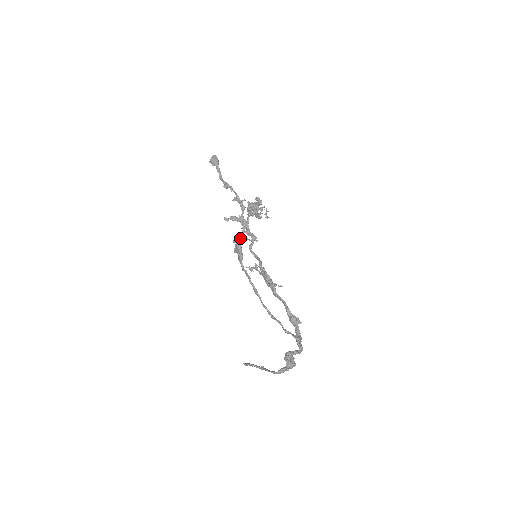
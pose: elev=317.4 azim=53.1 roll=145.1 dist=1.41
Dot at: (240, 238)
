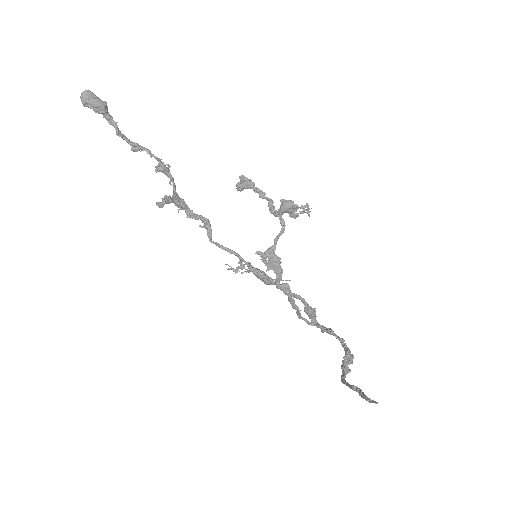
Dot at: occluded
